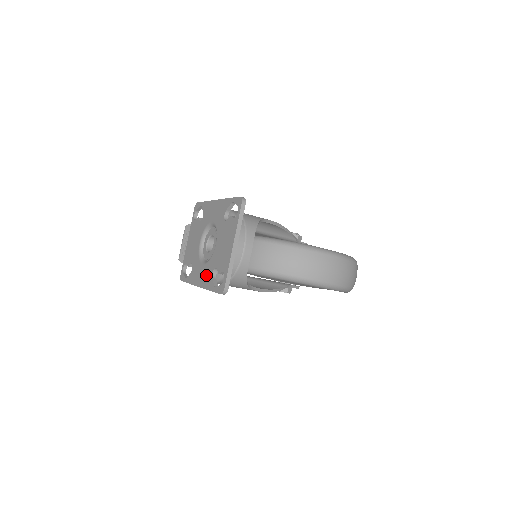
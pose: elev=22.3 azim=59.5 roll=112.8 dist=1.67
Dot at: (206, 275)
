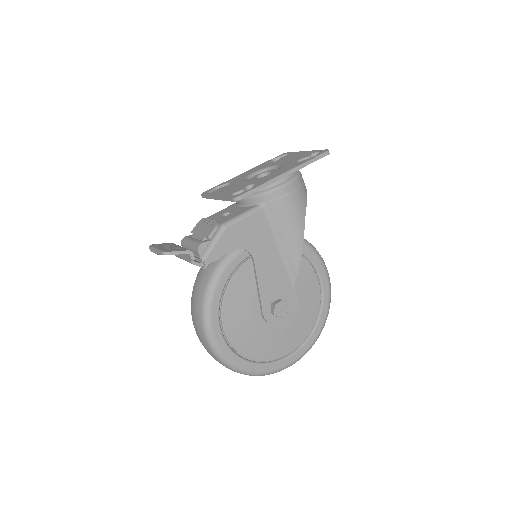
Dot at: (289, 166)
